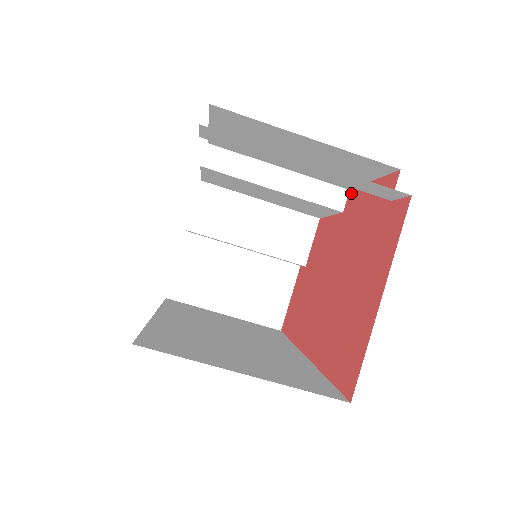
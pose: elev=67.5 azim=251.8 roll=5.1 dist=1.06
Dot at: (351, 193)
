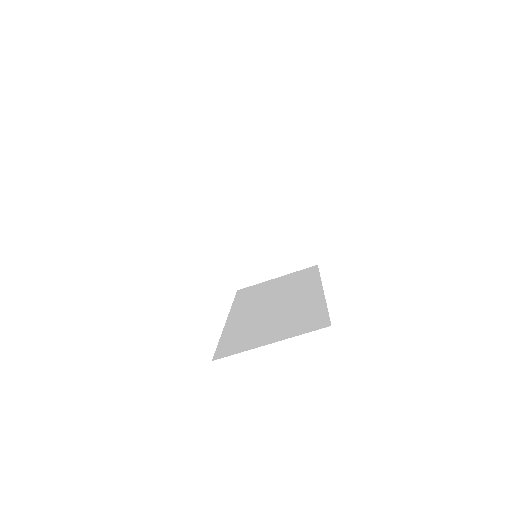
Dot at: occluded
